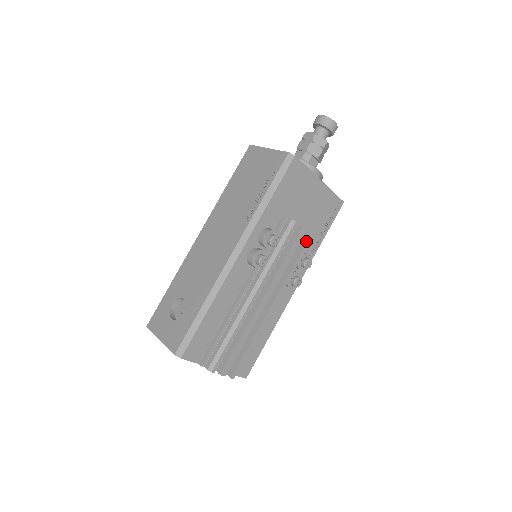
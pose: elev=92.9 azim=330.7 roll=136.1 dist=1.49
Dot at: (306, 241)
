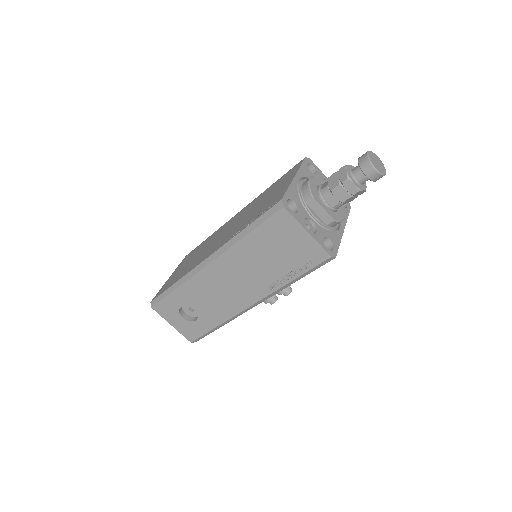
Dot at: occluded
